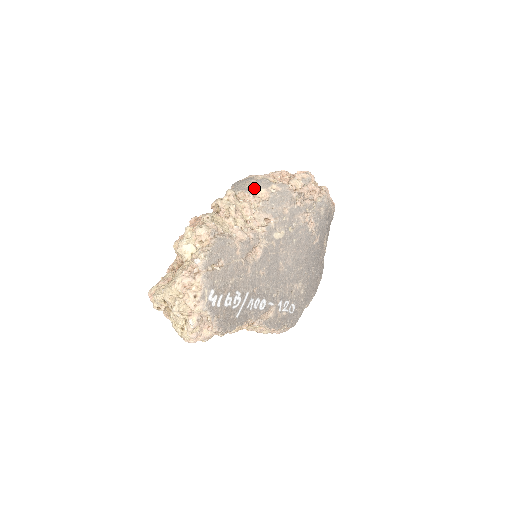
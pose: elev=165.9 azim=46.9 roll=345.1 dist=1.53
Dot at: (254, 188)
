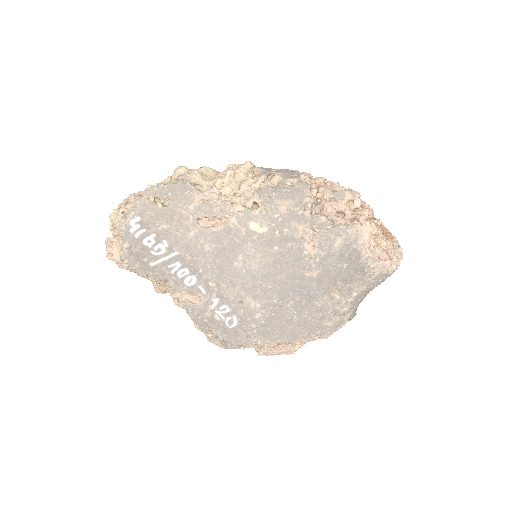
Dot at: (275, 173)
